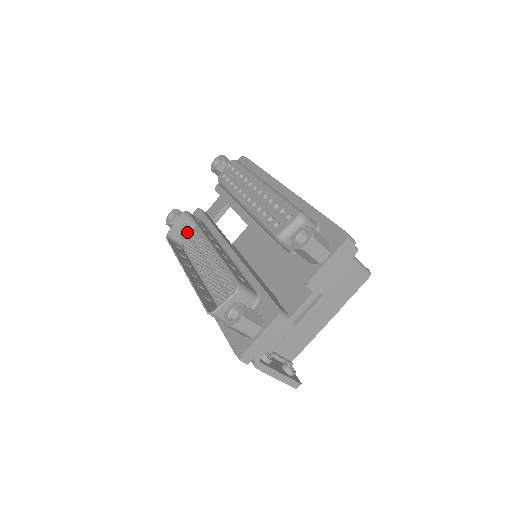
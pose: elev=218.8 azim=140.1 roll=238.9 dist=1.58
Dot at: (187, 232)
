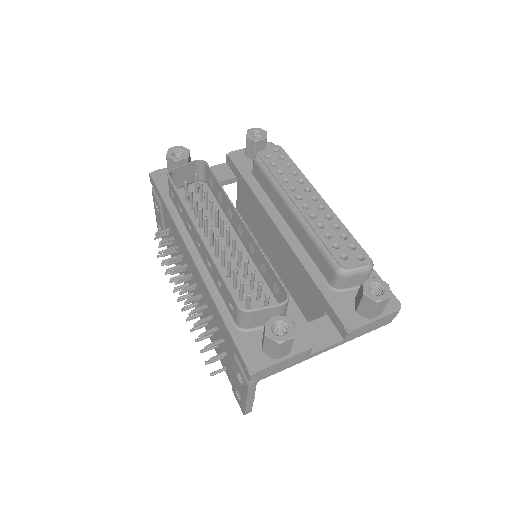
Dot at: occluded
